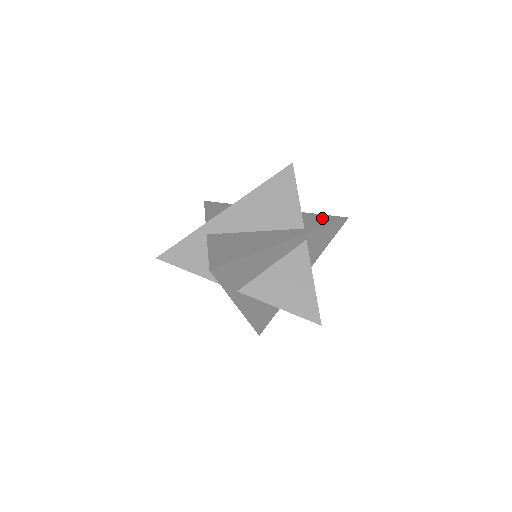
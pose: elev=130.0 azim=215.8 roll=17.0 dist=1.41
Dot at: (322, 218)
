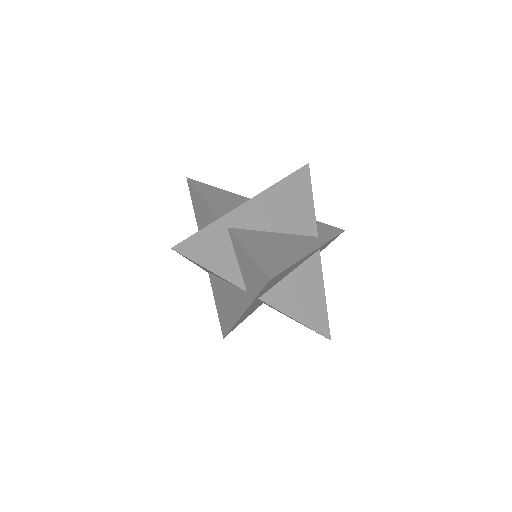
Dot at: (324, 226)
